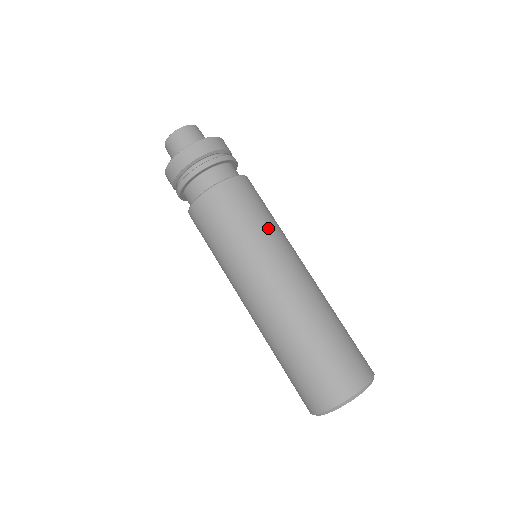
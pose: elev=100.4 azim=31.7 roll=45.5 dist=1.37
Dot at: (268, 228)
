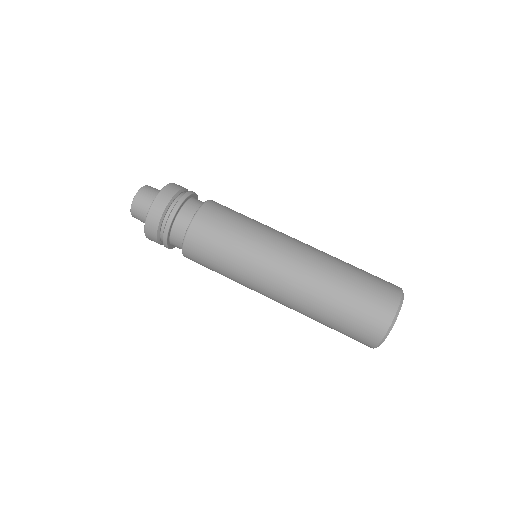
Dot at: (258, 222)
